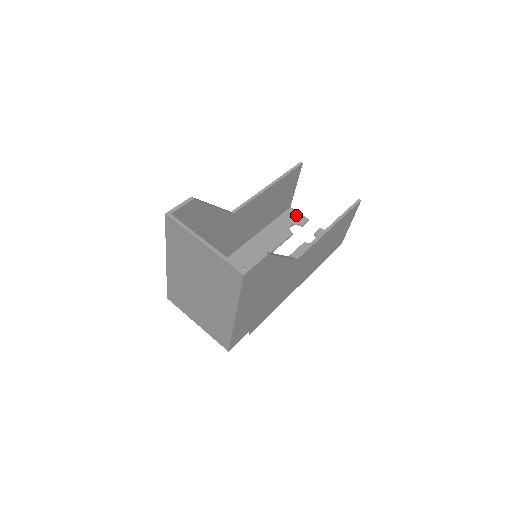
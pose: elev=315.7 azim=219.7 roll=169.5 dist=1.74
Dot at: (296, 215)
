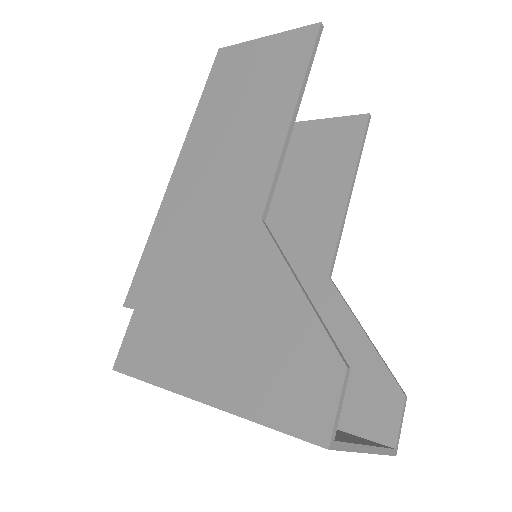
Dot at: occluded
